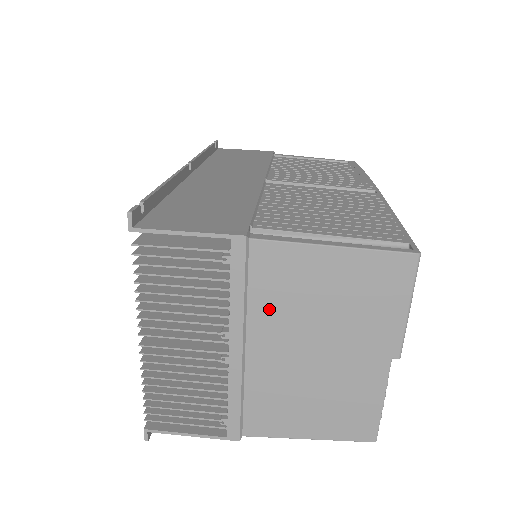
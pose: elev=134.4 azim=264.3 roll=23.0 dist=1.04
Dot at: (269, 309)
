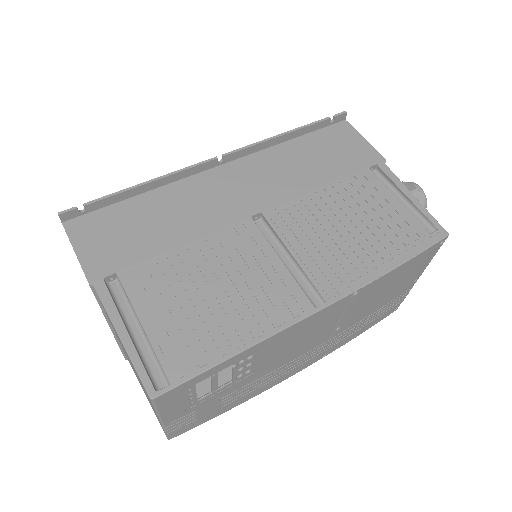
Dot at: occluded
